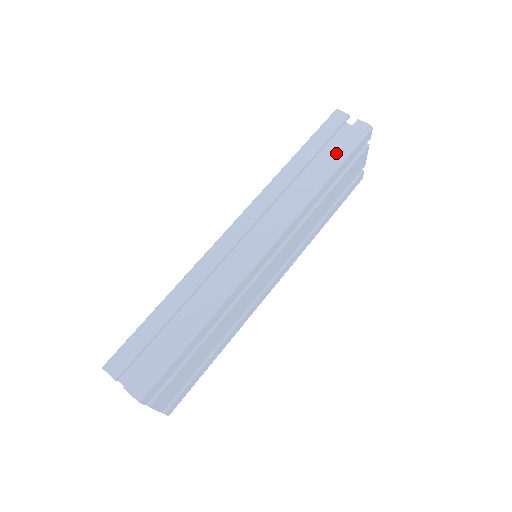
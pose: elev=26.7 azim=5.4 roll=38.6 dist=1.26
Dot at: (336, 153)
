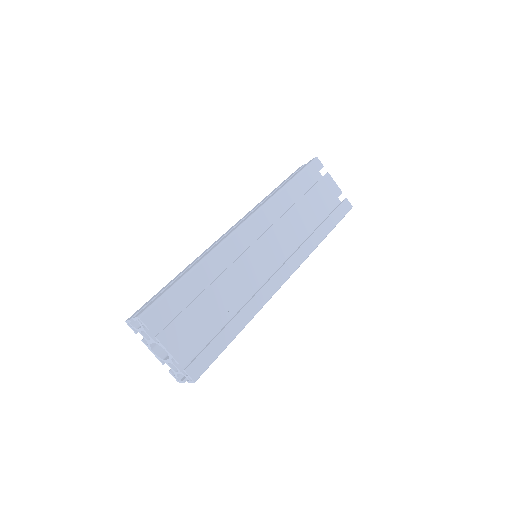
Dot at: (292, 176)
